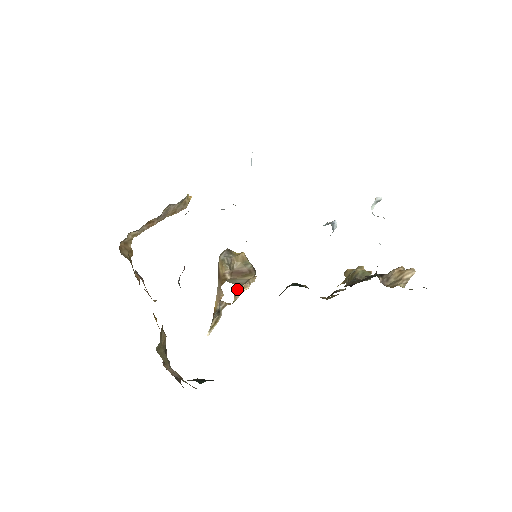
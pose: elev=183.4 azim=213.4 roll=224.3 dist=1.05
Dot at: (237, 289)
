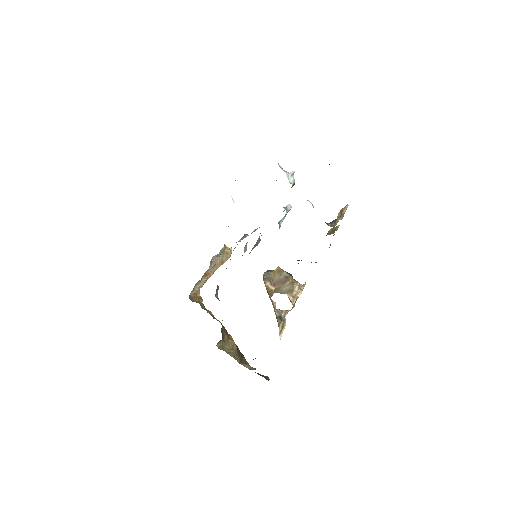
Dot at: (290, 297)
